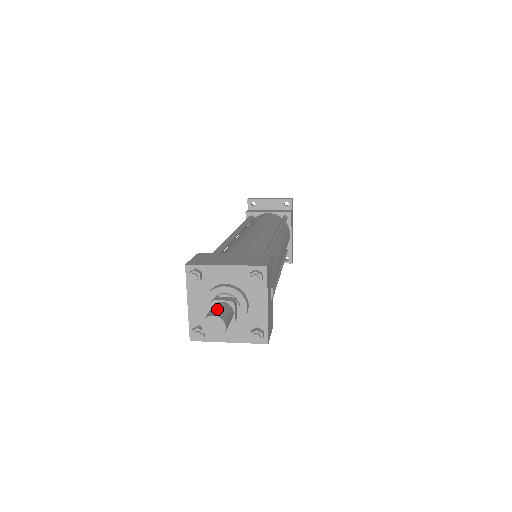
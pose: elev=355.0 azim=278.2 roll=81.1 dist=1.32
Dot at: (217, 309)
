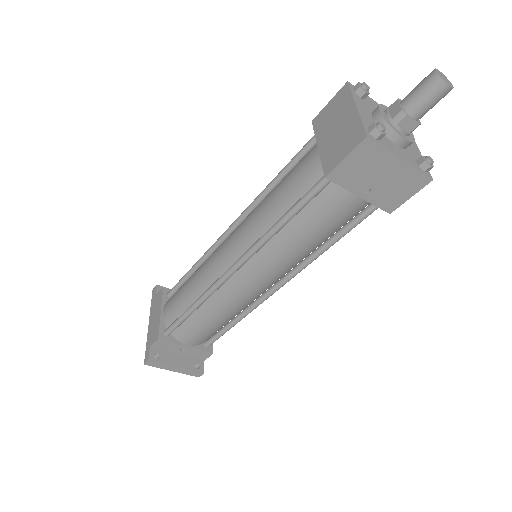
Dot at: occluded
